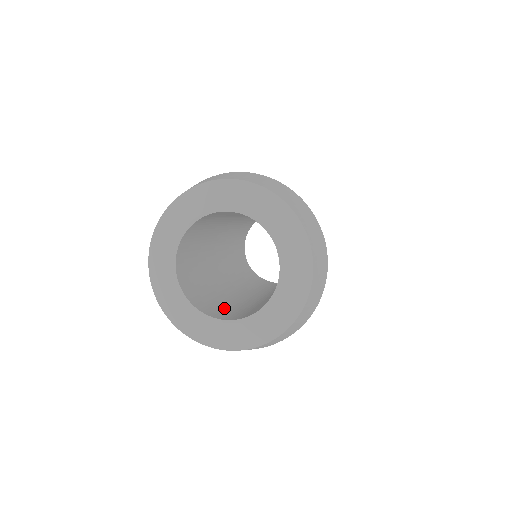
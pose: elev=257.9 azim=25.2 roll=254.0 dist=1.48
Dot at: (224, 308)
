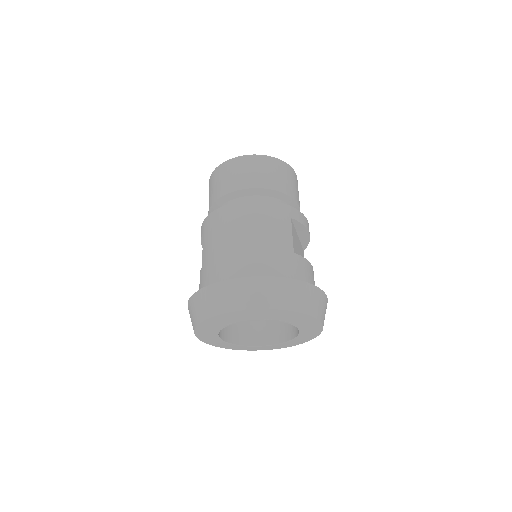
Dot at: occluded
